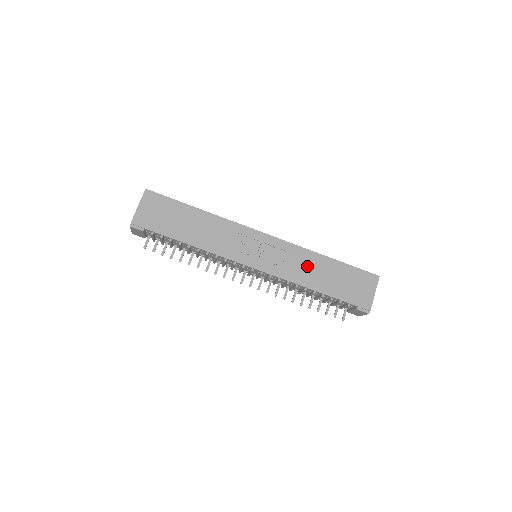
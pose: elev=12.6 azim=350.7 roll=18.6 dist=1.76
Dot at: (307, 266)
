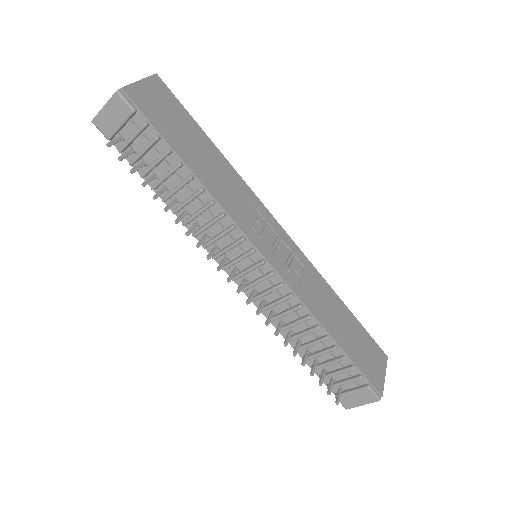
Dot at: (323, 298)
